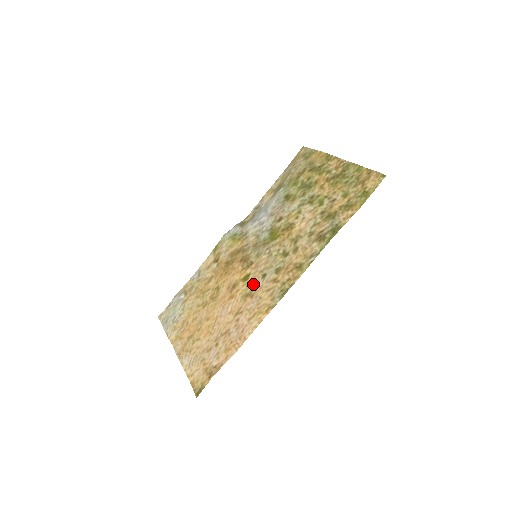
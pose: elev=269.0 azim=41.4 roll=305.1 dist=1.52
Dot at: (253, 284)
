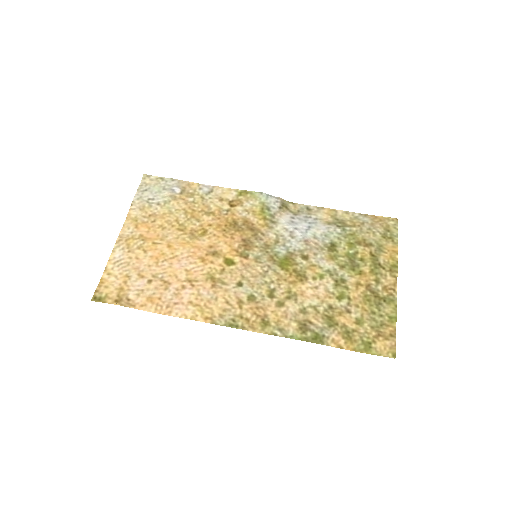
Dot at: (226, 277)
